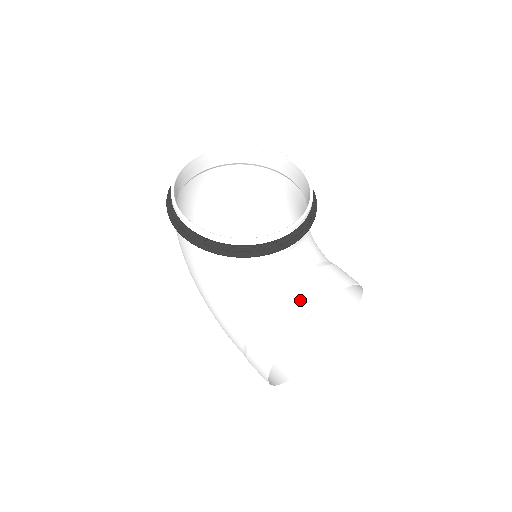
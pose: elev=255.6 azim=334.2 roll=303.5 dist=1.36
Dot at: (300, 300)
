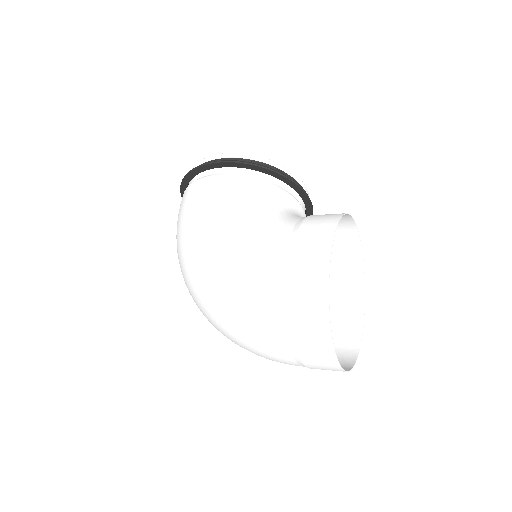
Dot at: occluded
